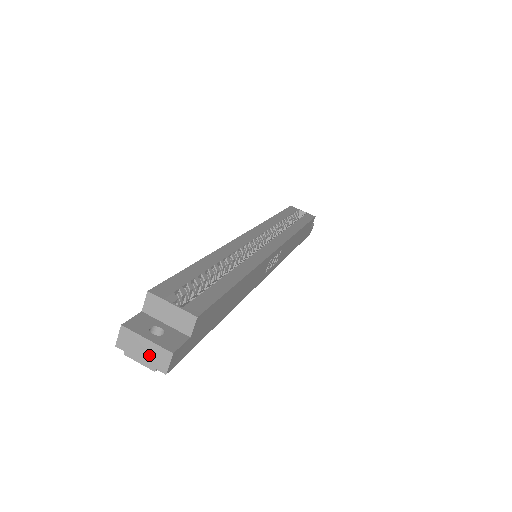
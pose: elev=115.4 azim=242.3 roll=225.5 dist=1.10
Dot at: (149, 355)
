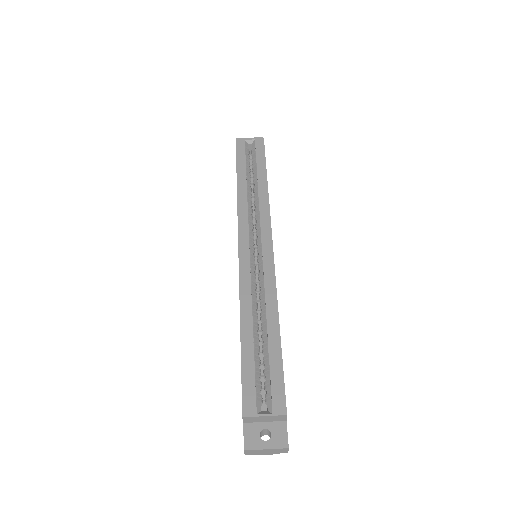
Dot at: (272, 452)
